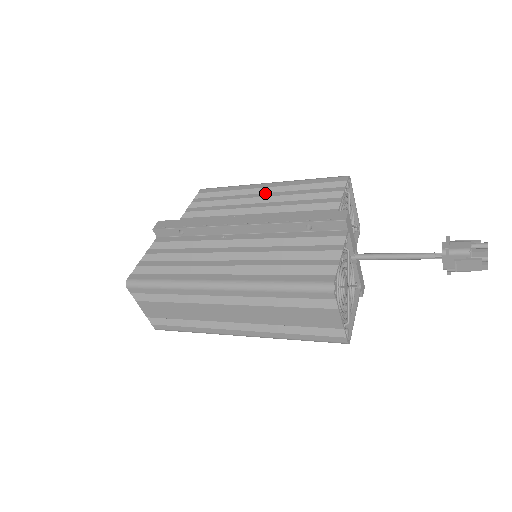
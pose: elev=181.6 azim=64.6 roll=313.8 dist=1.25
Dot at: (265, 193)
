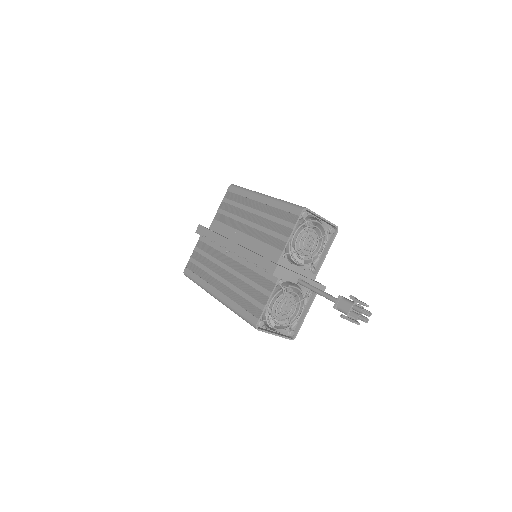
Dot at: (256, 210)
